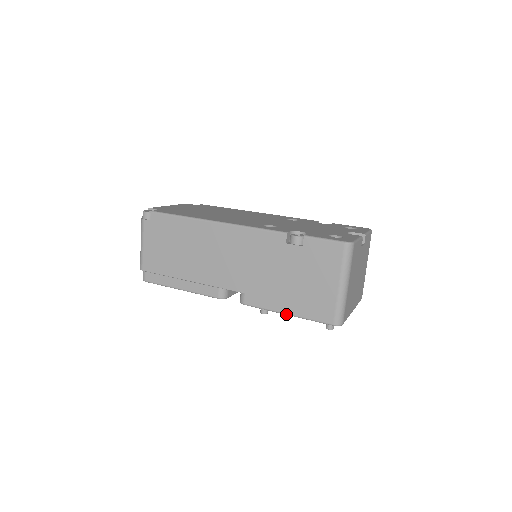
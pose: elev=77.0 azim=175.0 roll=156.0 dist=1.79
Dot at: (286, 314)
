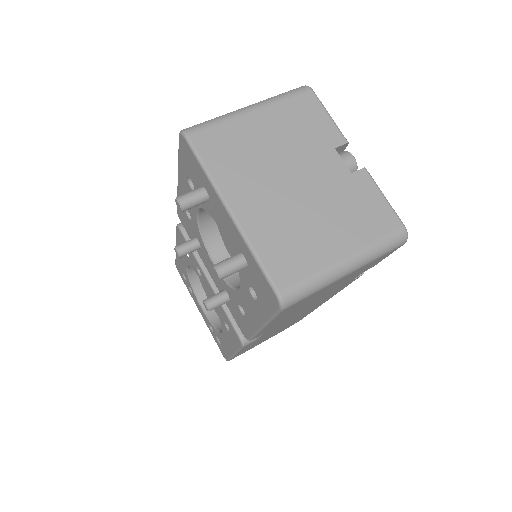
Dot at: occluded
